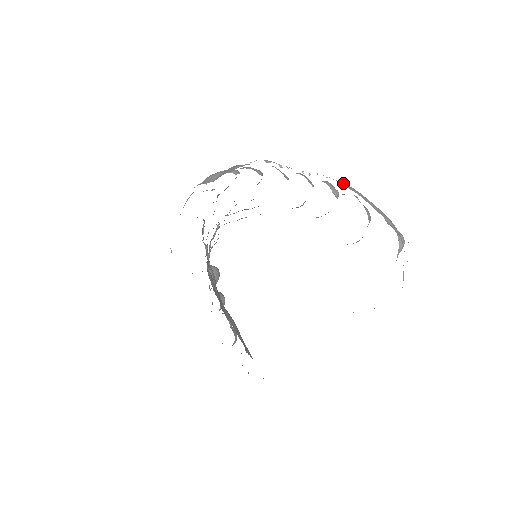
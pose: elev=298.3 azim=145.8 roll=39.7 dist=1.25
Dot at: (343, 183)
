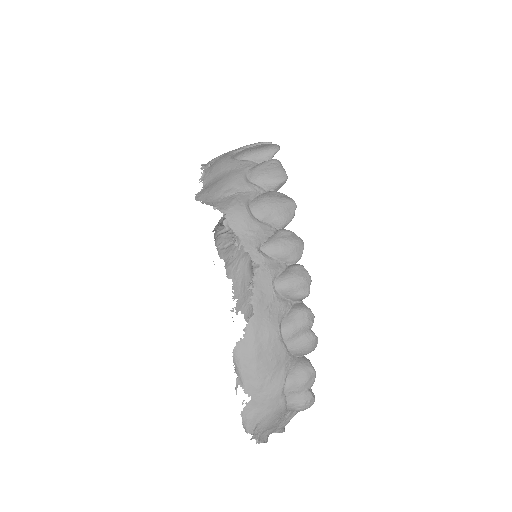
Dot at: (248, 330)
